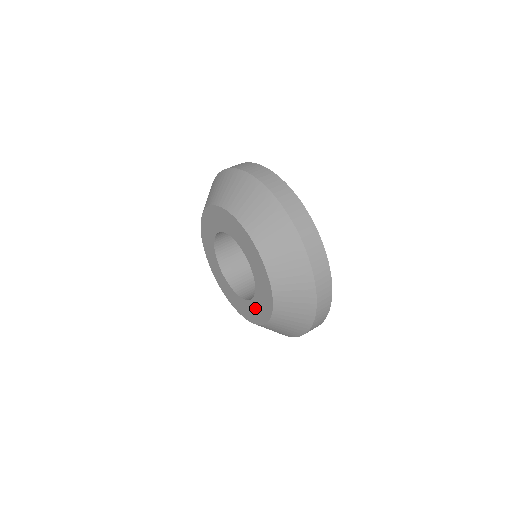
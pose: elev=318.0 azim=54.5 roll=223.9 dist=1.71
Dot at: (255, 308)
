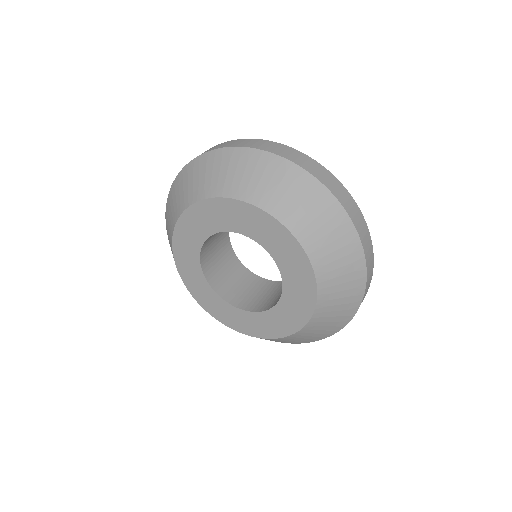
Dot at: (292, 300)
